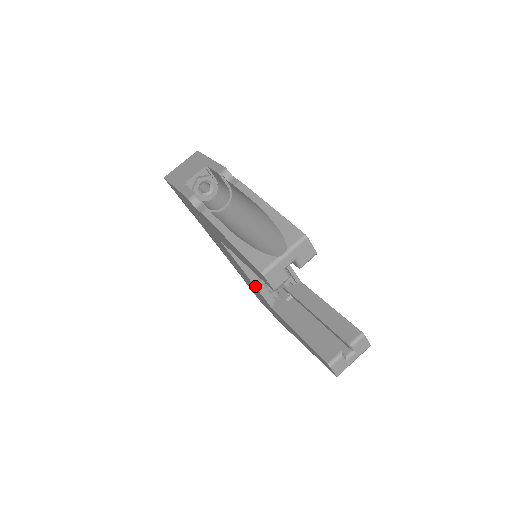
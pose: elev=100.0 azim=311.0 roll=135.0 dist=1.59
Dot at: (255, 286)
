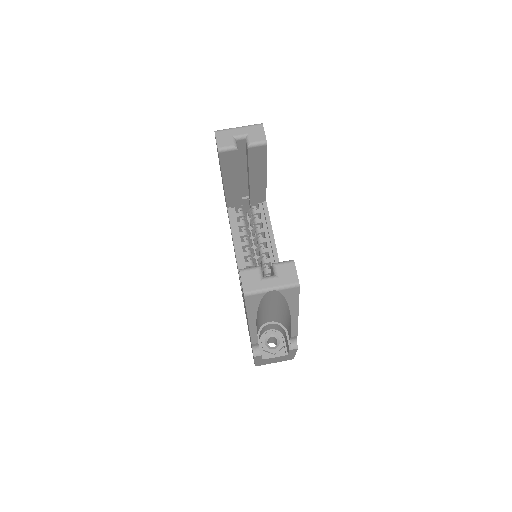
Dot at: (238, 269)
